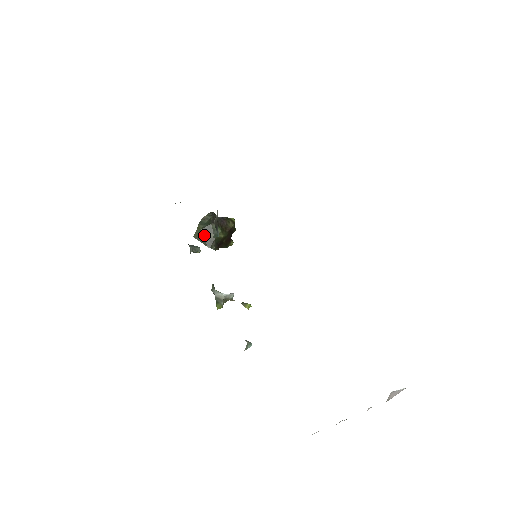
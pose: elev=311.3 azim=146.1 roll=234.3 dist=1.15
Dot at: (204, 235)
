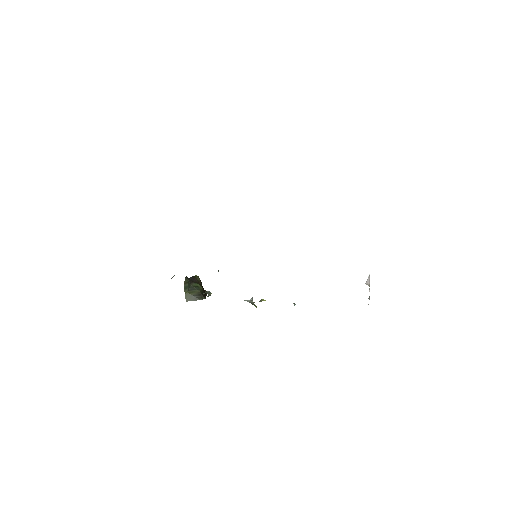
Dot at: (192, 294)
